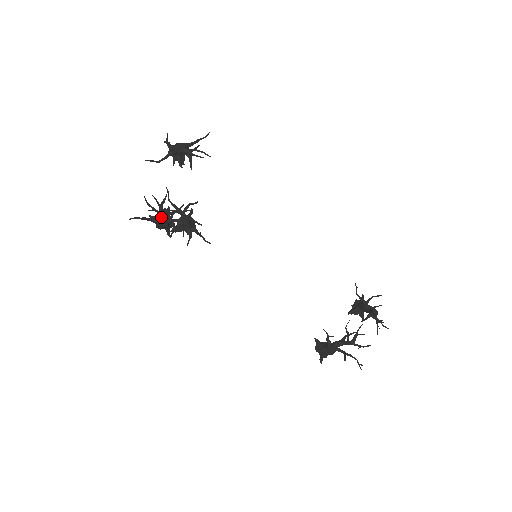
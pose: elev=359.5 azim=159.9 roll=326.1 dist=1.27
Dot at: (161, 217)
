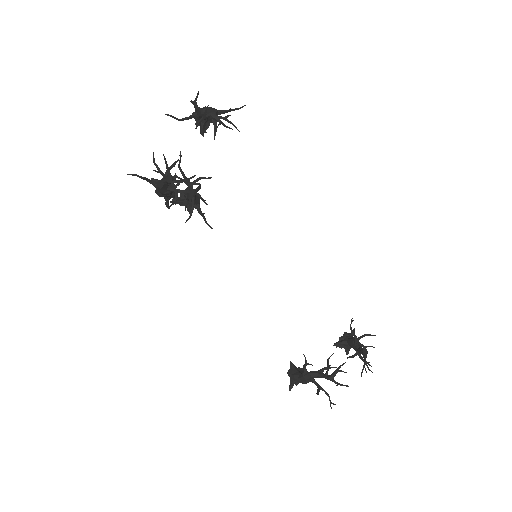
Dot at: (165, 182)
